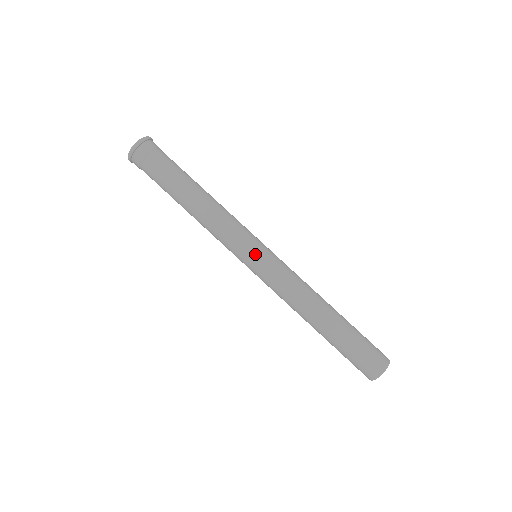
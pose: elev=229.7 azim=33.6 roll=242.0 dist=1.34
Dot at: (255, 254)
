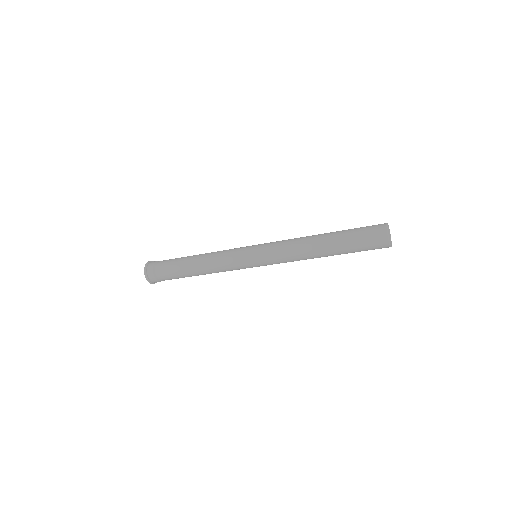
Dot at: (254, 266)
